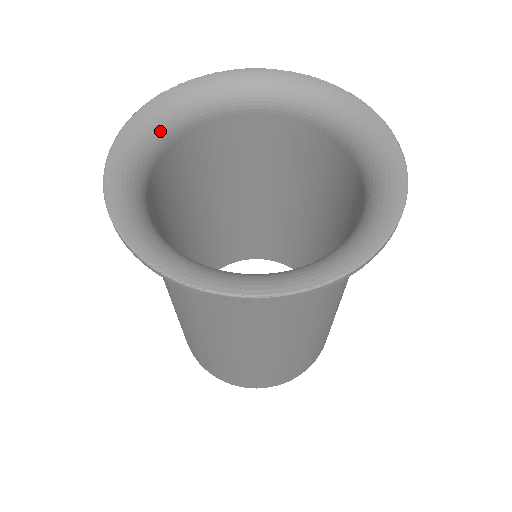
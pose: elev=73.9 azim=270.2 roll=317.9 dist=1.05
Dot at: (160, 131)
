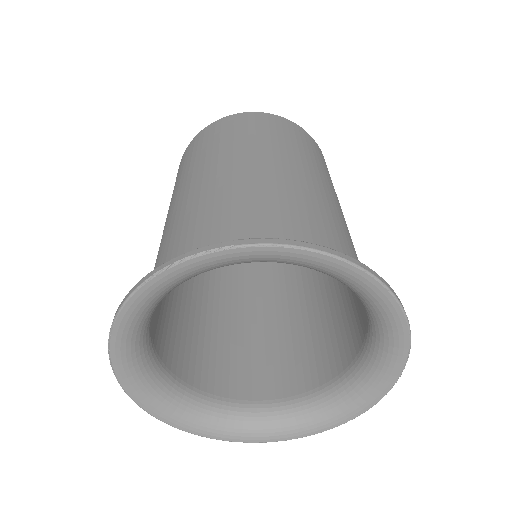
Dot at: (159, 384)
